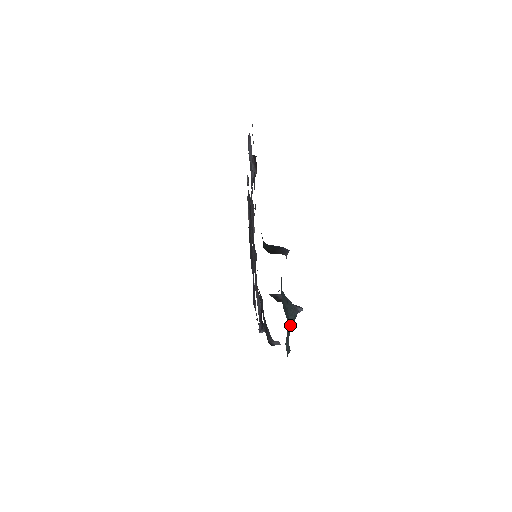
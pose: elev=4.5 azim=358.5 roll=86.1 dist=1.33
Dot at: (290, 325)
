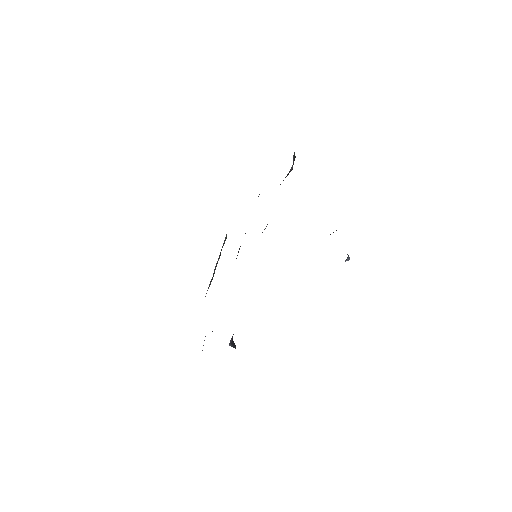
Dot at: occluded
